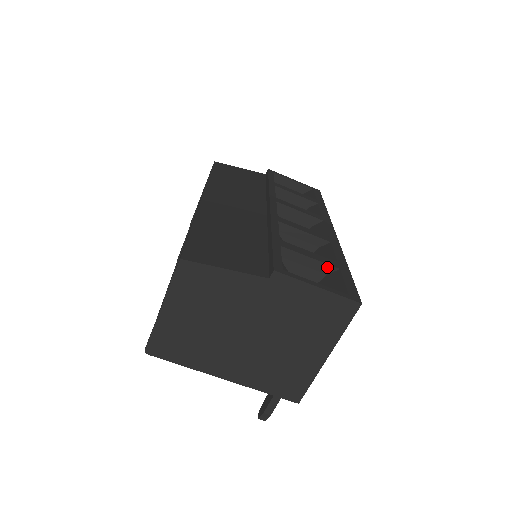
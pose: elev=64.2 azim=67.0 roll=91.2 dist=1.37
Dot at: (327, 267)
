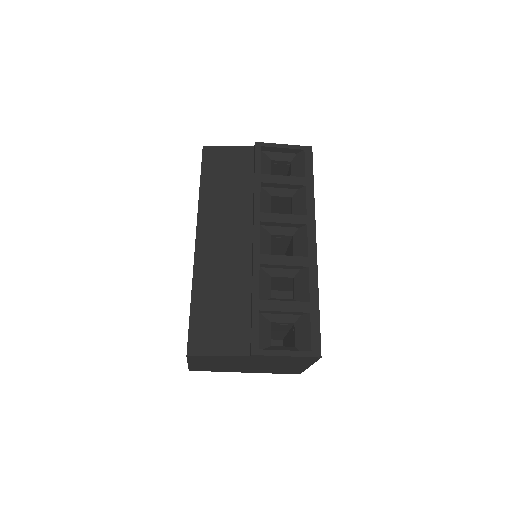
Dot at: (300, 313)
